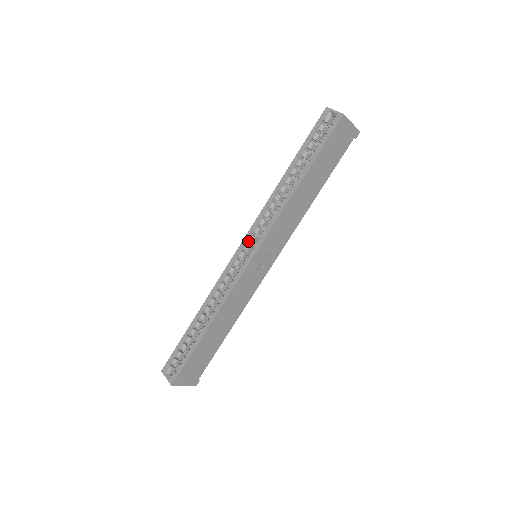
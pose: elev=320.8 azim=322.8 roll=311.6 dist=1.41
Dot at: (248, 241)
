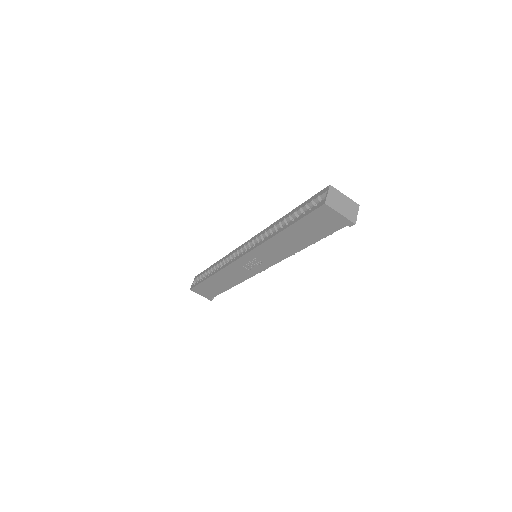
Dot at: occluded
